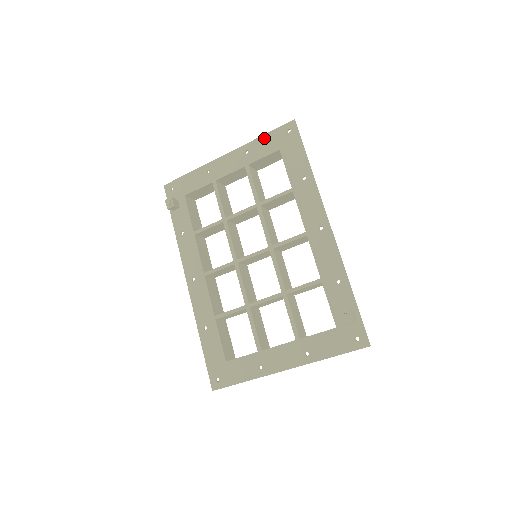
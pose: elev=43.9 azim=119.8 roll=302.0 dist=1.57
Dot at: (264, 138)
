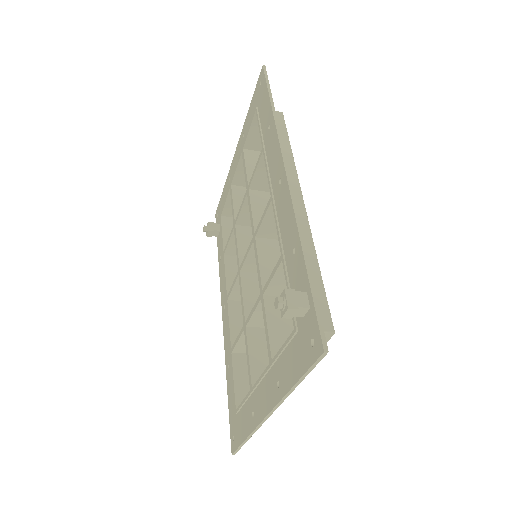
Dot at: (250, 109)
